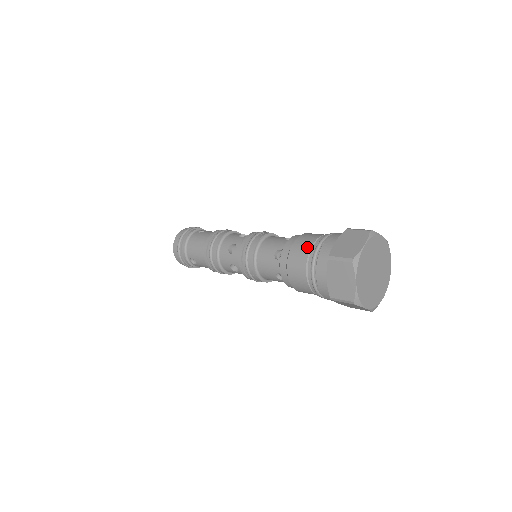
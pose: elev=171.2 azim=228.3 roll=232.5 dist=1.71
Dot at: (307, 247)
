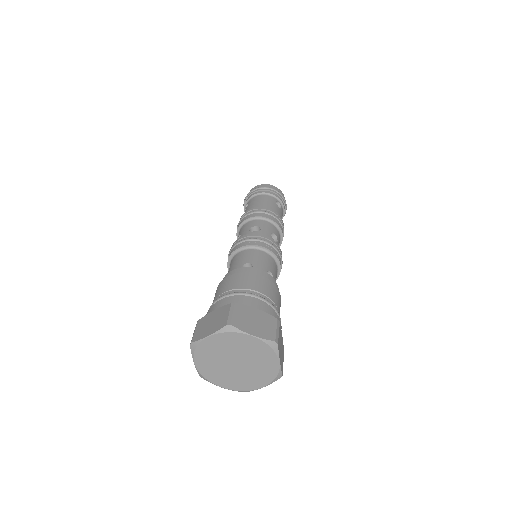
Dot at: occluded
